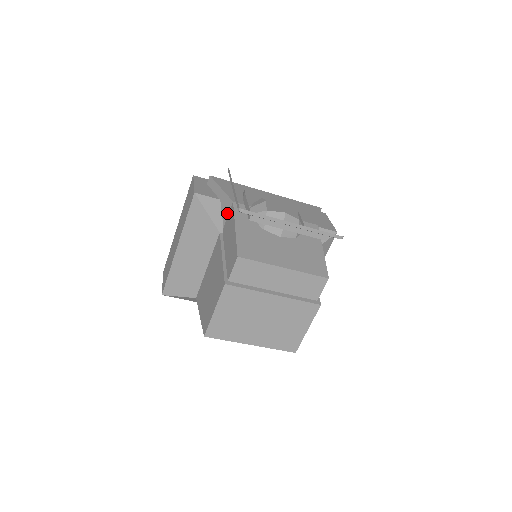
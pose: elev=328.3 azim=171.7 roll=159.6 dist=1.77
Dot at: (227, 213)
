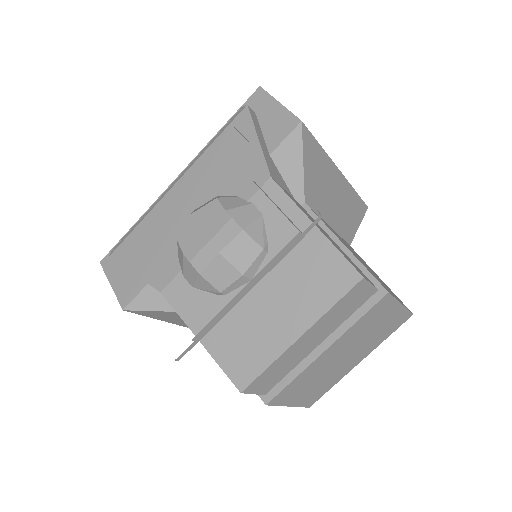
Dot at: occluded
